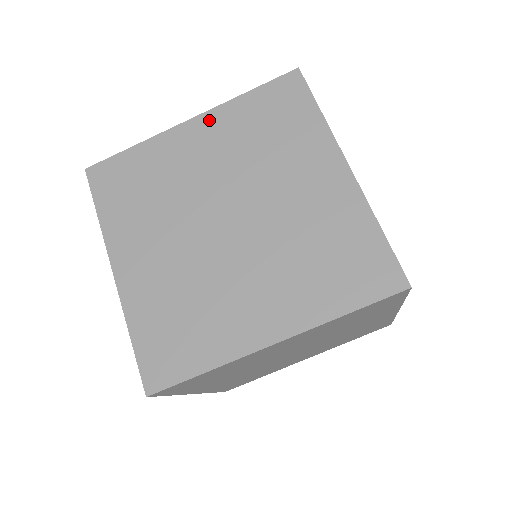
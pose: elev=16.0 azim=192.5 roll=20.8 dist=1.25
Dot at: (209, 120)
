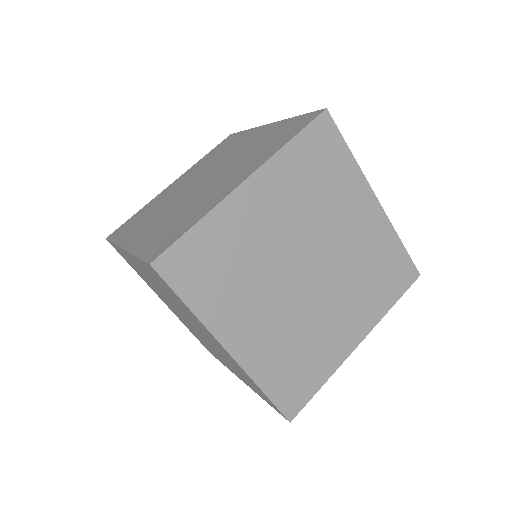
Dot at: (265, 178)
